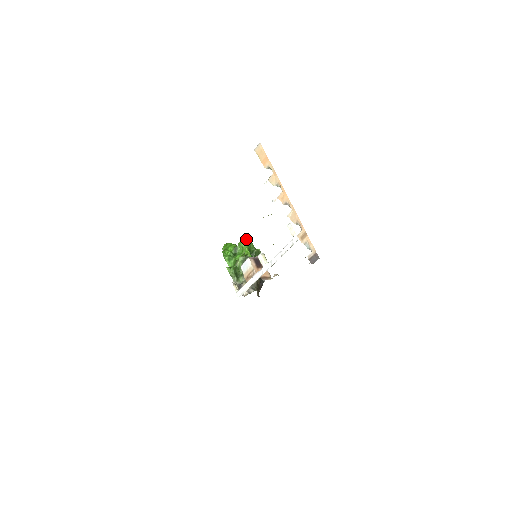
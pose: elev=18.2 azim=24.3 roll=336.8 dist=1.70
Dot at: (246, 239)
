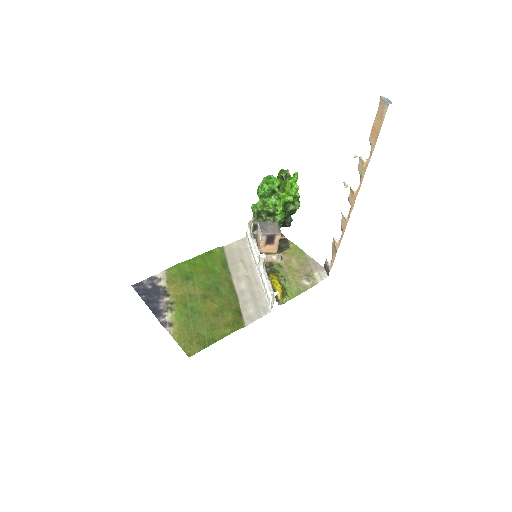
Dot at: (288, 193)
